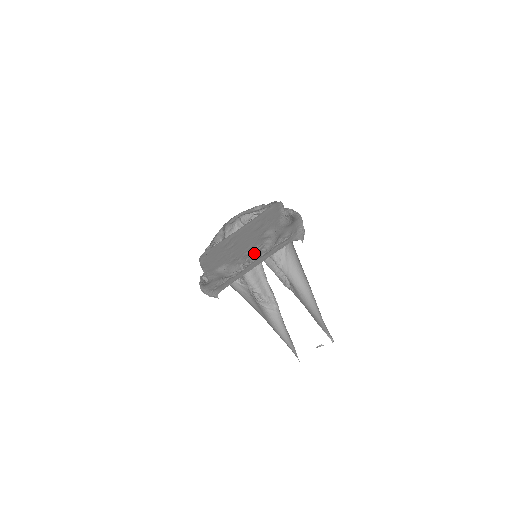
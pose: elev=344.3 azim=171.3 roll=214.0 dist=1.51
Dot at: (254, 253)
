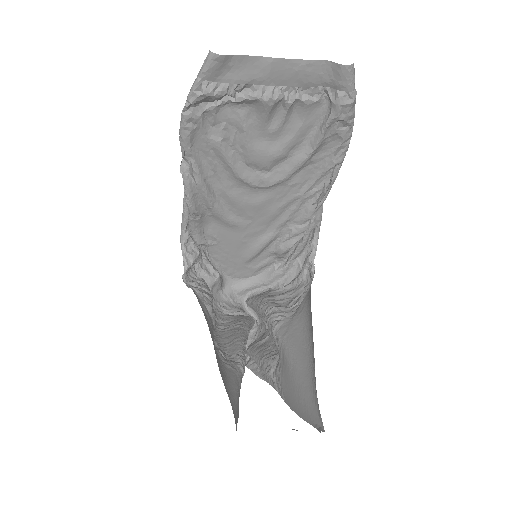
Dot at: (277, 110)
